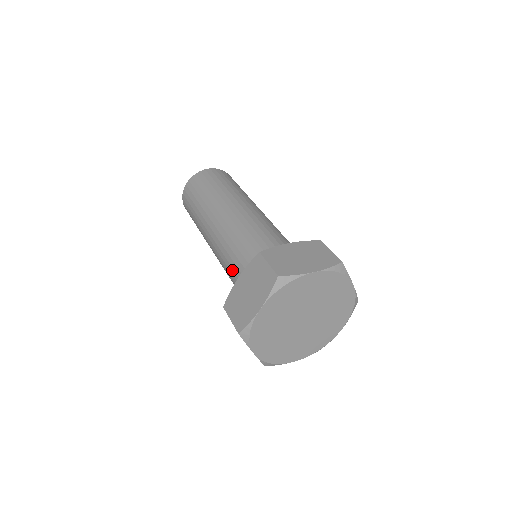
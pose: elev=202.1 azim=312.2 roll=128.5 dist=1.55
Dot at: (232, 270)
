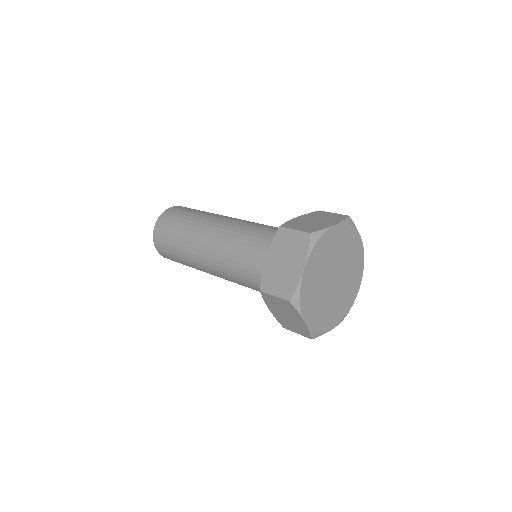
Dot at: (246, 267)
